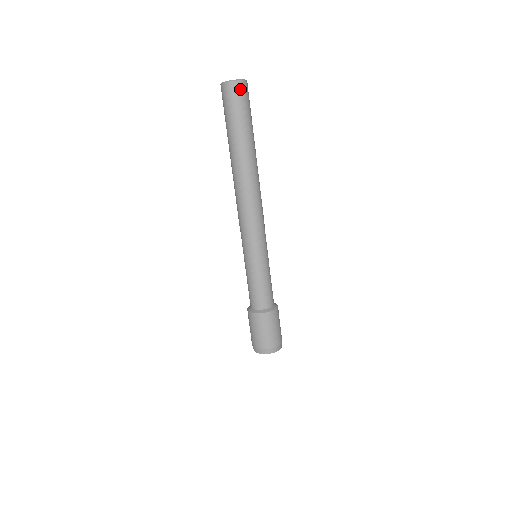
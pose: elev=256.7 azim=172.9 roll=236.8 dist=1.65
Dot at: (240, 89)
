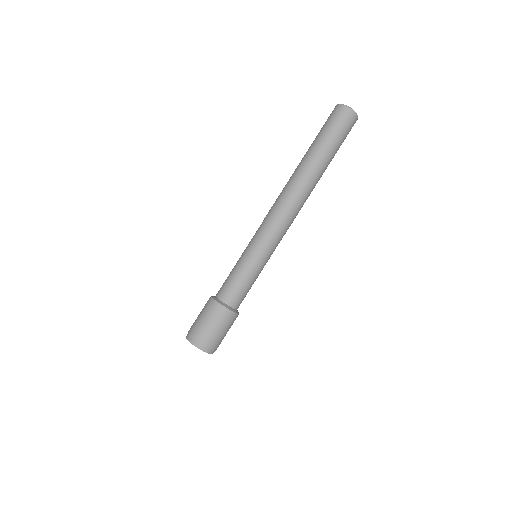
Dot at: (346, 114)
